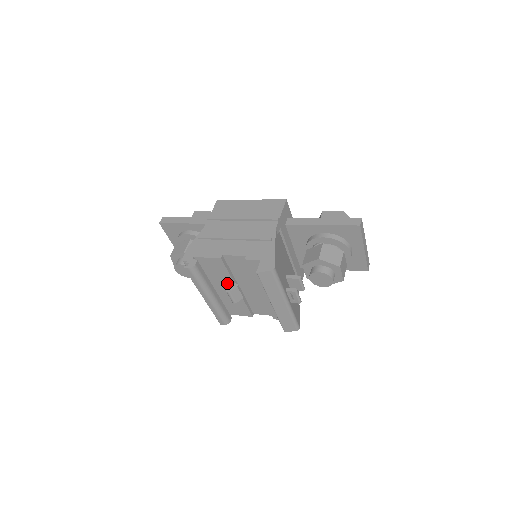
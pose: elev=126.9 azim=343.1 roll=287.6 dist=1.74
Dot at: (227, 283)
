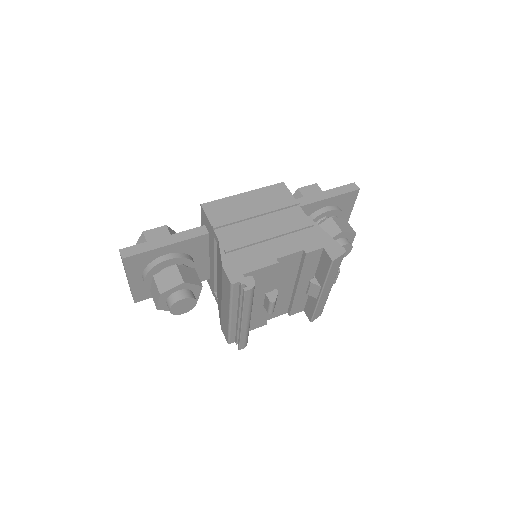
Dot at: (264, 293)
